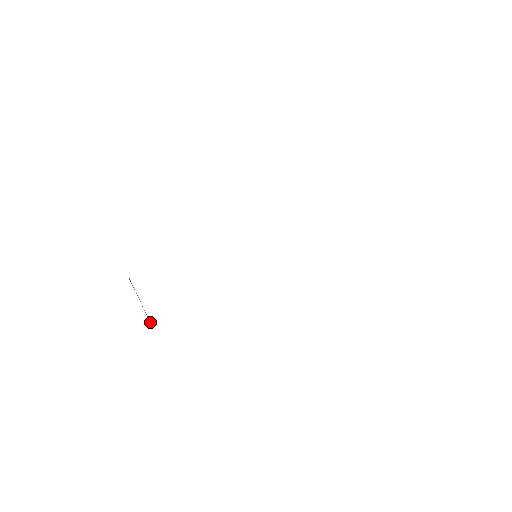
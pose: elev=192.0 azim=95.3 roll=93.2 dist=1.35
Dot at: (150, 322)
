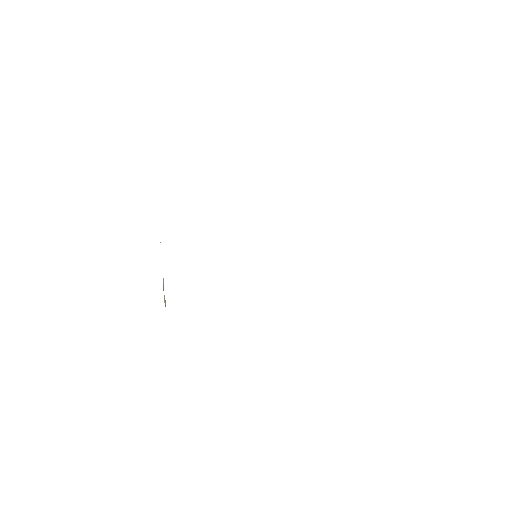
Dot at: occluded
